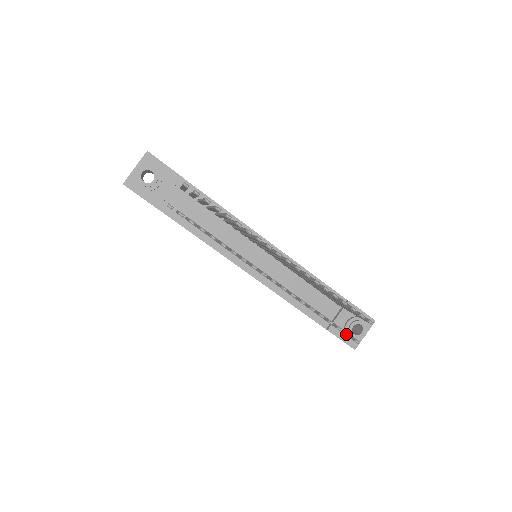
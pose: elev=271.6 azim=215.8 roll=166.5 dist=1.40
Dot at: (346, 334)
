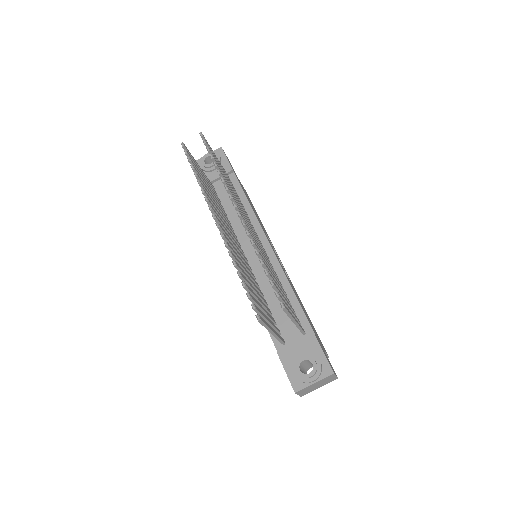
Dot at: occluded
